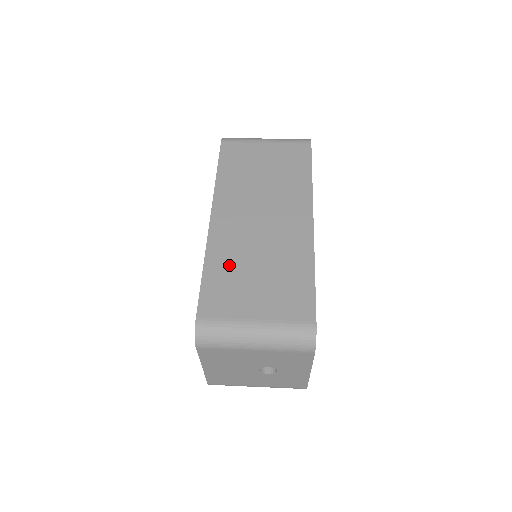
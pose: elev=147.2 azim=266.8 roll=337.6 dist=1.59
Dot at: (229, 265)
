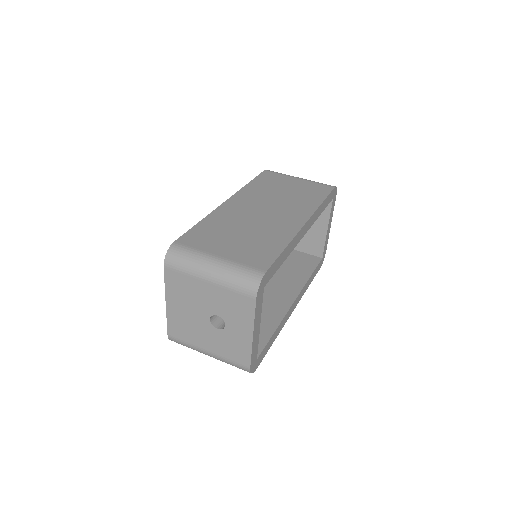
Dot at: (221, 225)
